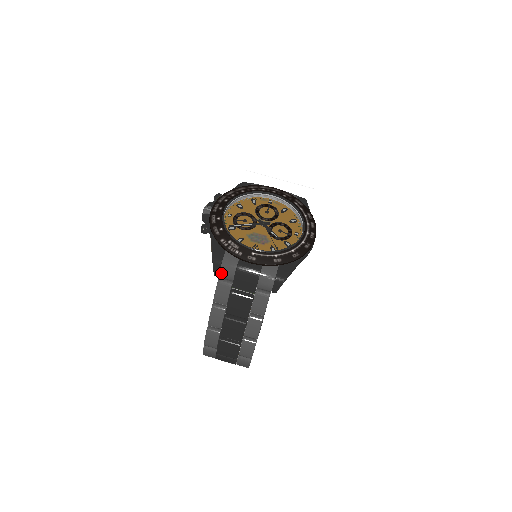
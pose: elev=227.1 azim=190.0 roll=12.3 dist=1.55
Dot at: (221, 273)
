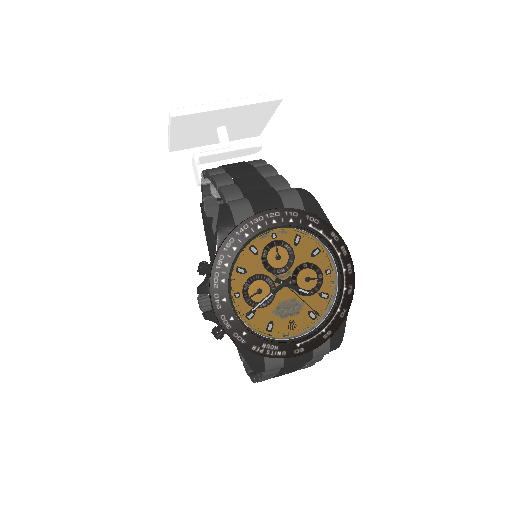
Dot at: occluded
